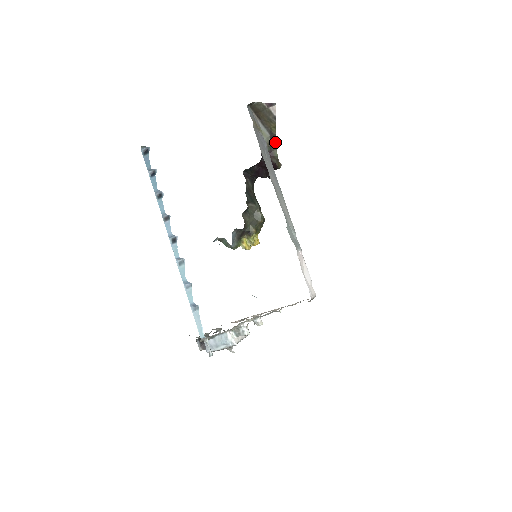
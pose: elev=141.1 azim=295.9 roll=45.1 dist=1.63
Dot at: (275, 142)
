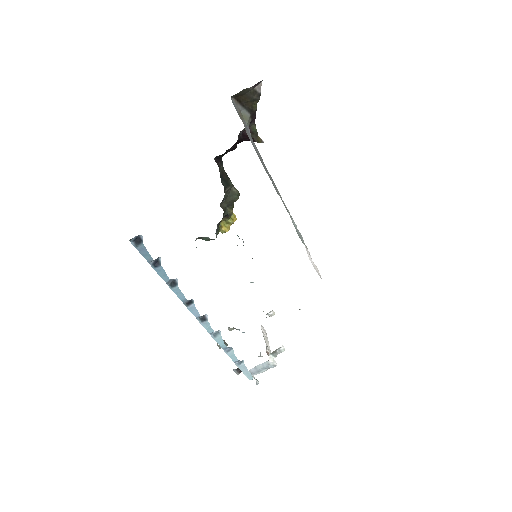
Dot at: (254, 117)
